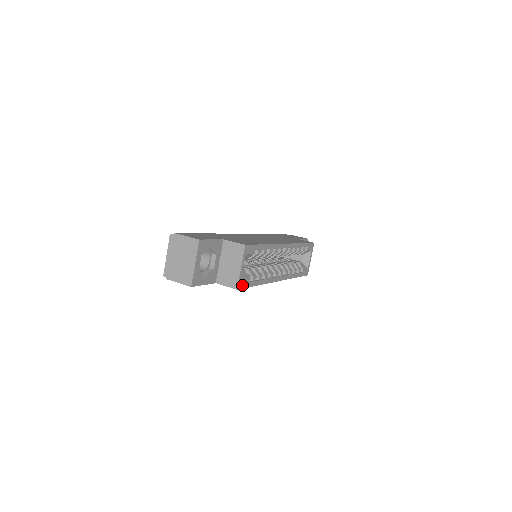
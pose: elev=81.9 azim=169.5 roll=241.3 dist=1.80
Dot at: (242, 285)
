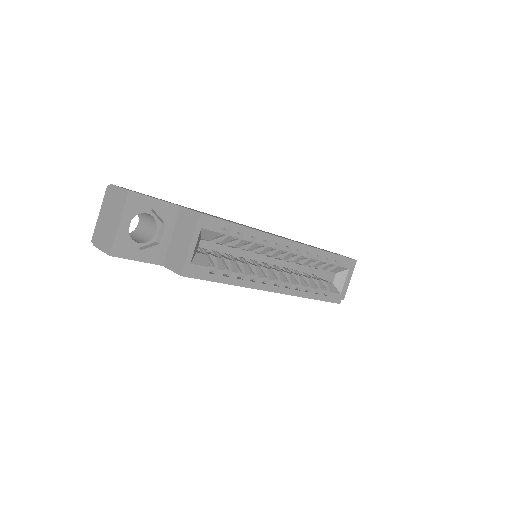
Dot at: (193, 273)
